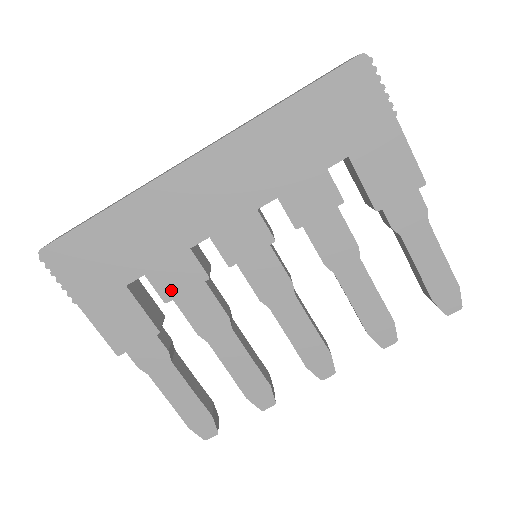
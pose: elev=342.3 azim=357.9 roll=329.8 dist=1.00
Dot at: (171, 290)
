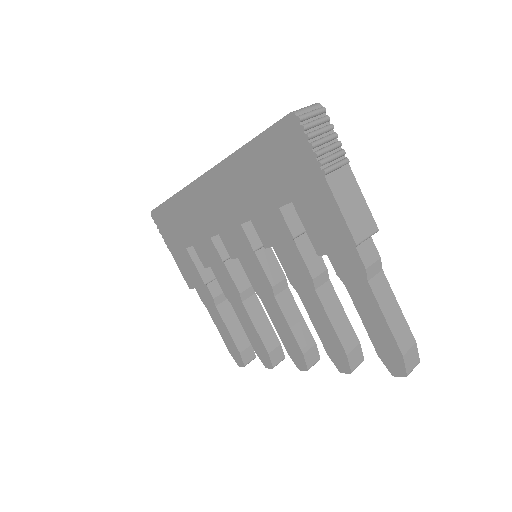
Dot at: (206, 261)
